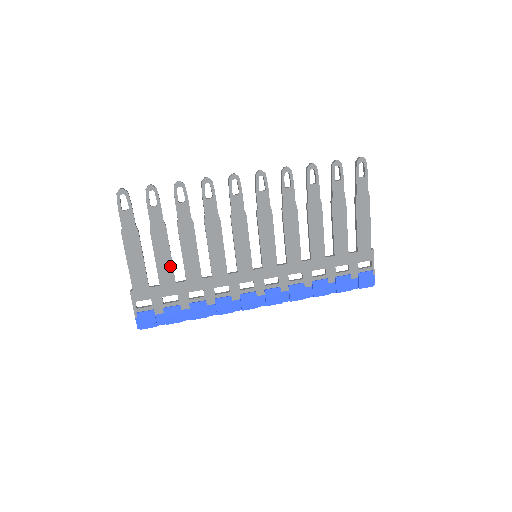
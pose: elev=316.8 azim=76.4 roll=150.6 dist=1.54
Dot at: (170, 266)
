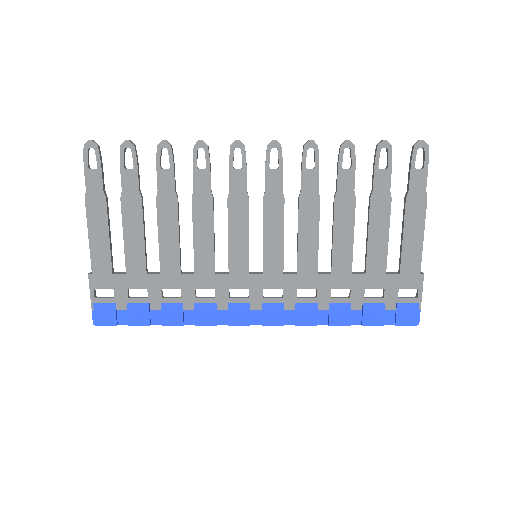
Dot at: (142, 250)
